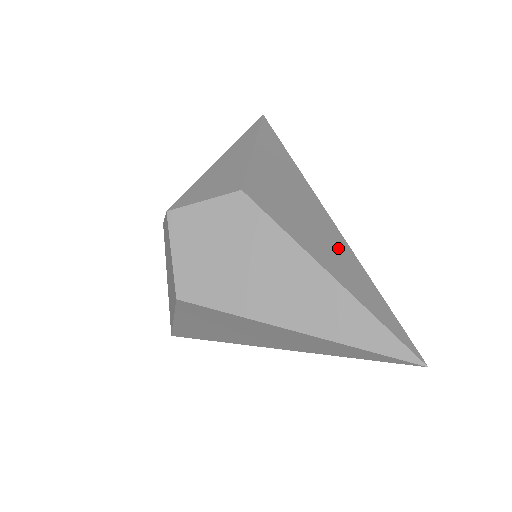
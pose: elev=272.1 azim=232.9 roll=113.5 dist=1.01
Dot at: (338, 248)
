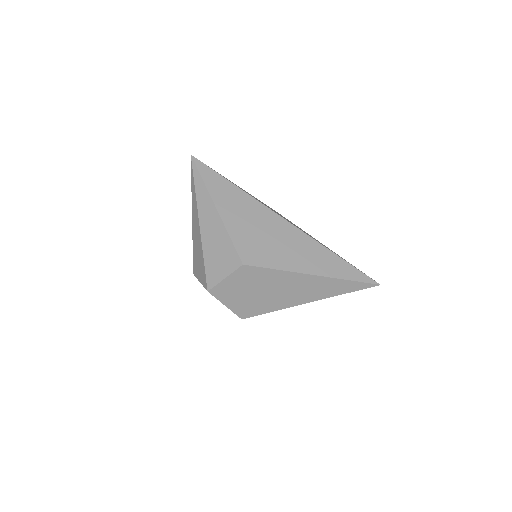
Dot at: (306, 247)
